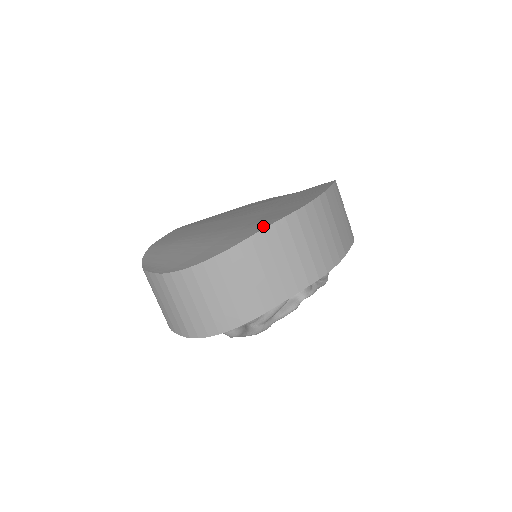
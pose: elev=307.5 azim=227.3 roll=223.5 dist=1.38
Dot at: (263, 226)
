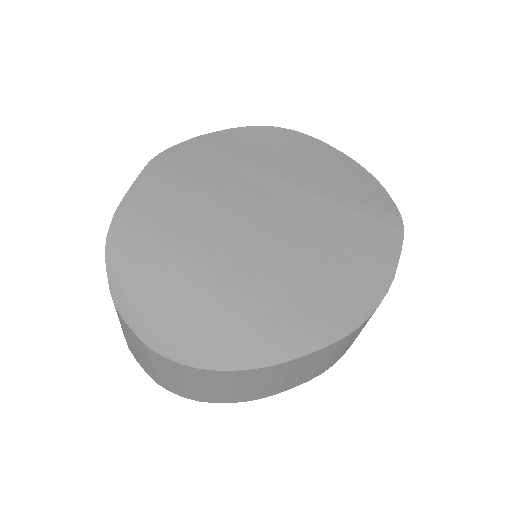
Dot at: (311, 342)
